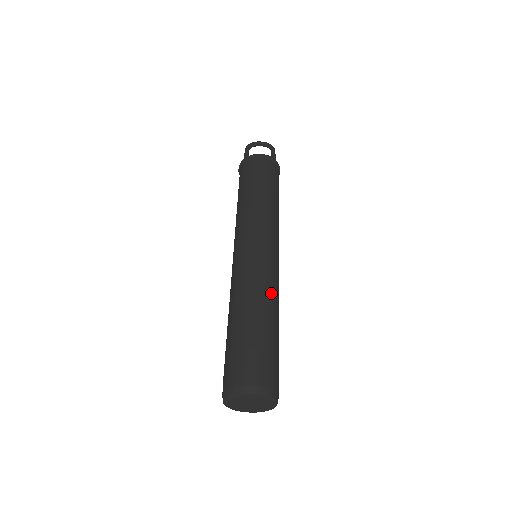
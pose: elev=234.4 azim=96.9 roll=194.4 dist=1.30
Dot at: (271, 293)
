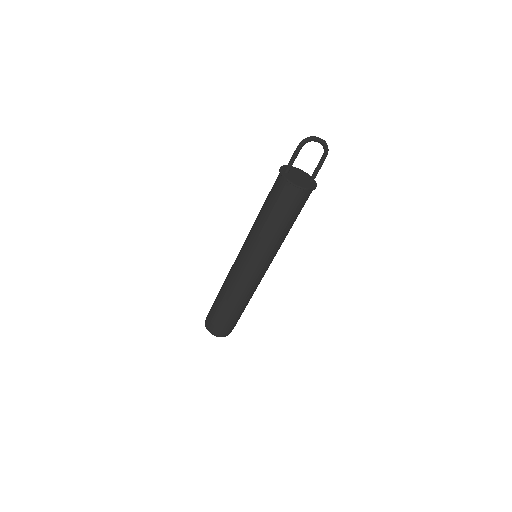
Dot at: (251, 295)
